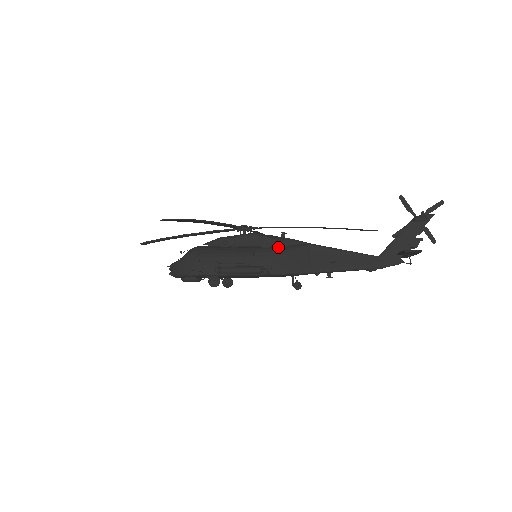
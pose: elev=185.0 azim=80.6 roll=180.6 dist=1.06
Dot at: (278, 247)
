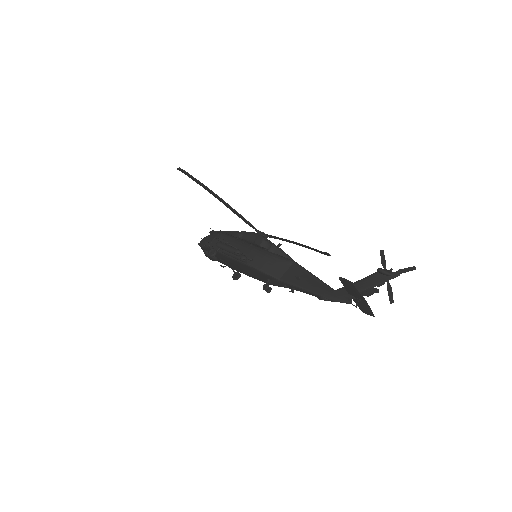
Dot at: (269, 251)
